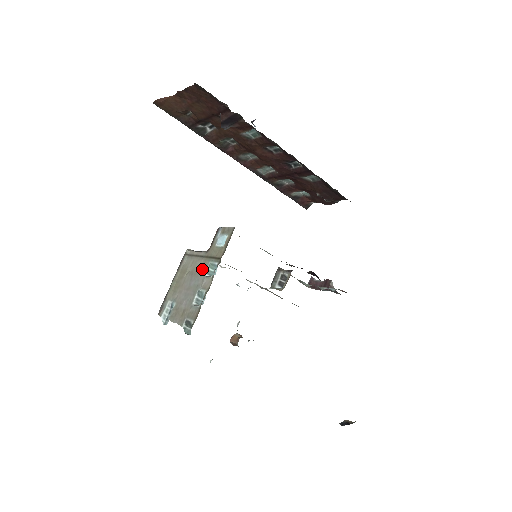
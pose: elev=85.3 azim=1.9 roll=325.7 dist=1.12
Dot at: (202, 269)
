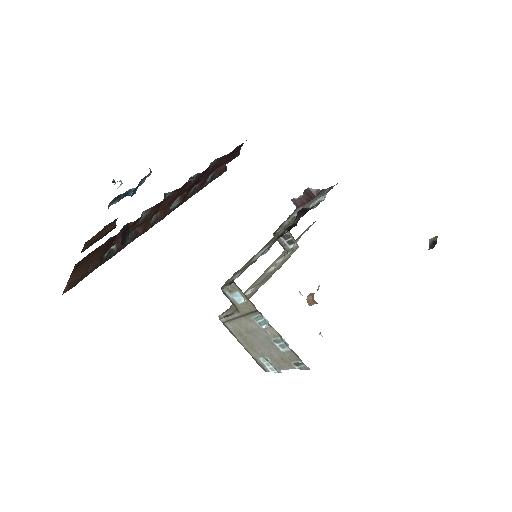
Dot at: (253, 325)
